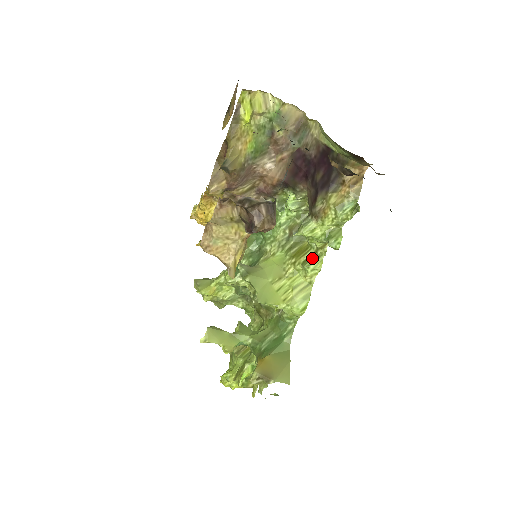
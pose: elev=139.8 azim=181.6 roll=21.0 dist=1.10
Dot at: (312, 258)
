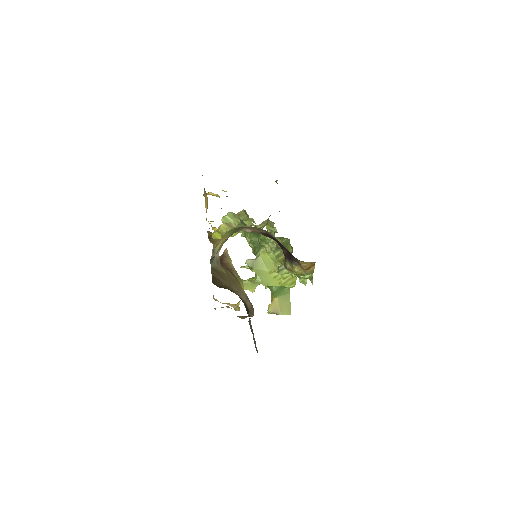
Dot at: occluded
